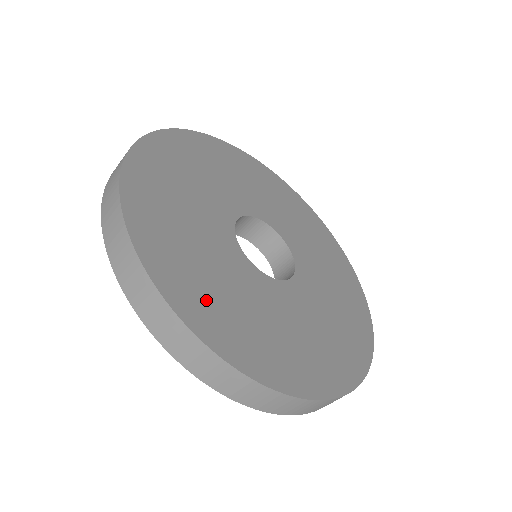
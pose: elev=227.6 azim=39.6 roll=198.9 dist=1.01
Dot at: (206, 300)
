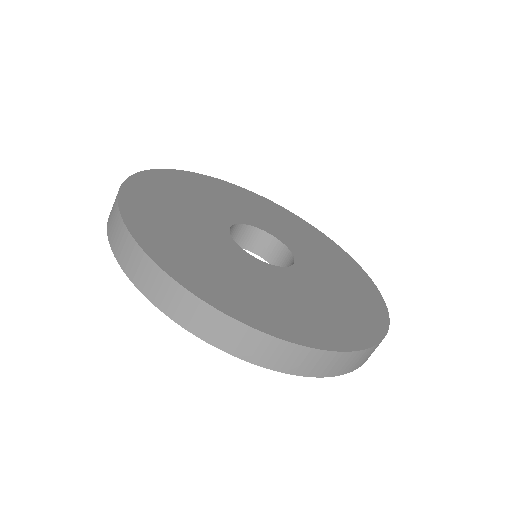
Dot at: (237, 295)
